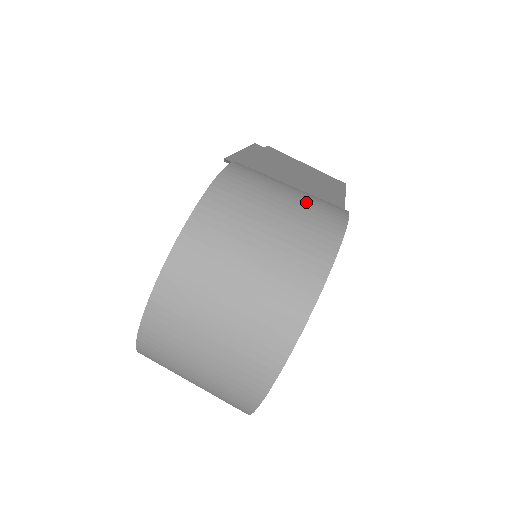
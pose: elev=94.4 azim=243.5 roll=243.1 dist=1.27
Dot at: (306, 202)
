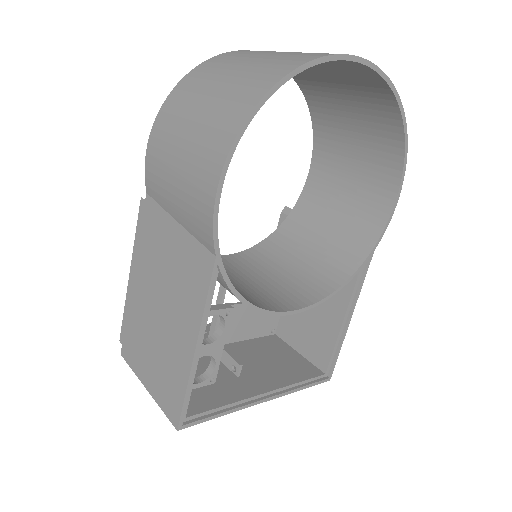
Dot at: (368, 177)
